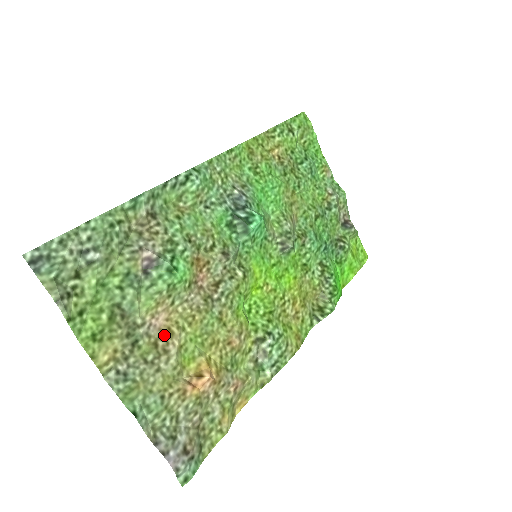
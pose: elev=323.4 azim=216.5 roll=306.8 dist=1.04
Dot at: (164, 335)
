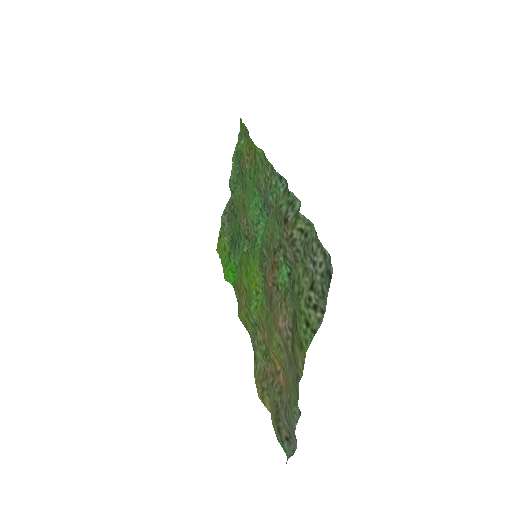
Dot at: (282, 336)
